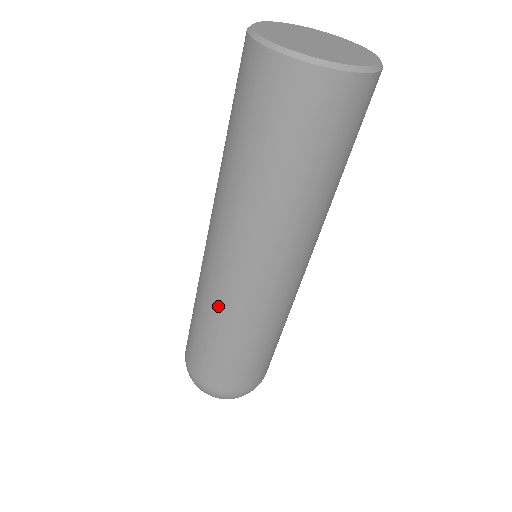
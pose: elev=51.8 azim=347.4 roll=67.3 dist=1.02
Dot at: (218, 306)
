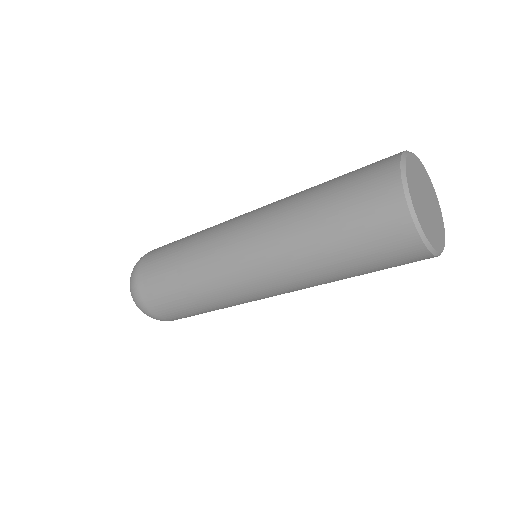
Dot at: (212, 284)
